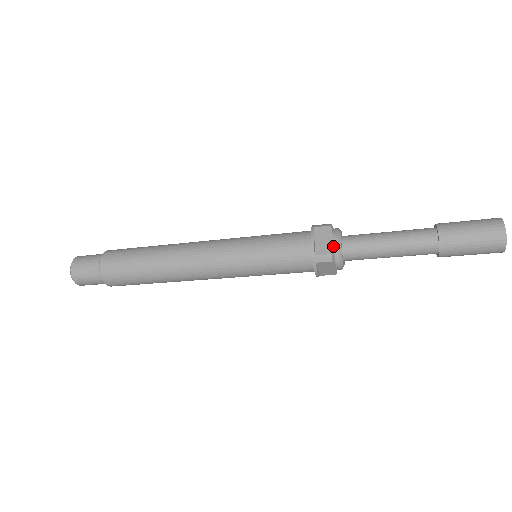
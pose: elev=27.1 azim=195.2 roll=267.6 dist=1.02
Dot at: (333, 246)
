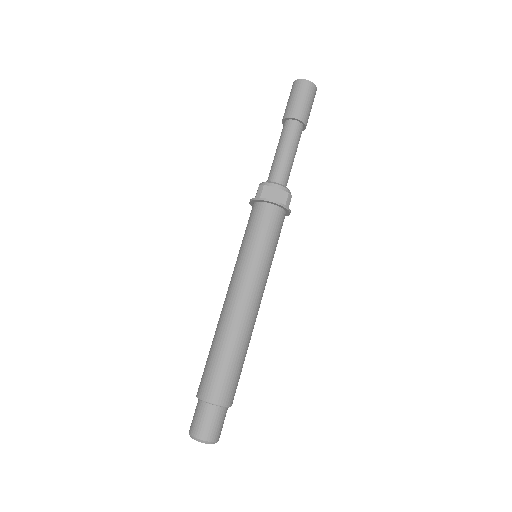
Dot at: occluded
